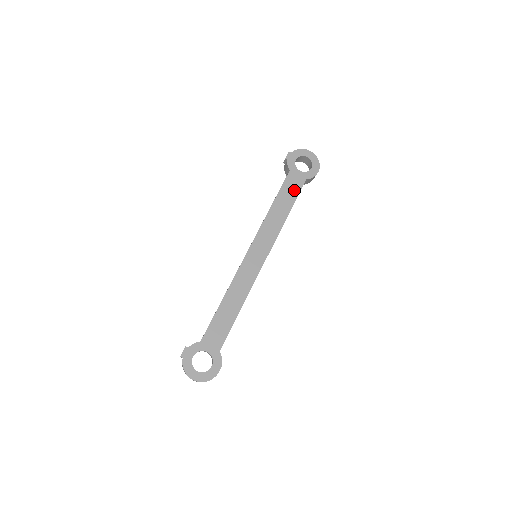
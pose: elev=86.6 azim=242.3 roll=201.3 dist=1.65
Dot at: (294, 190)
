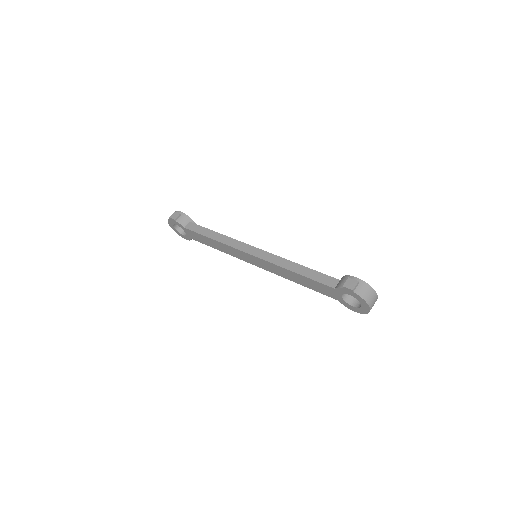
Dot at: (320, 290)
